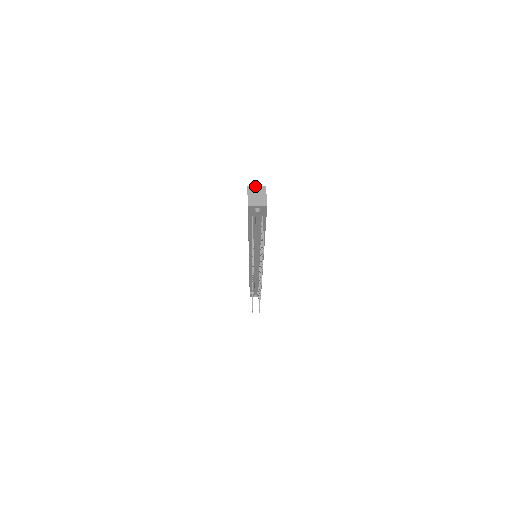
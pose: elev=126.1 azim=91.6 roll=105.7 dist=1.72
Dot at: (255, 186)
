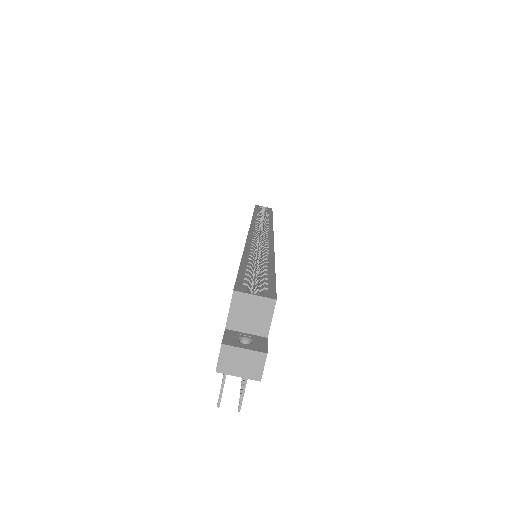
Dot at: (251, 295)
